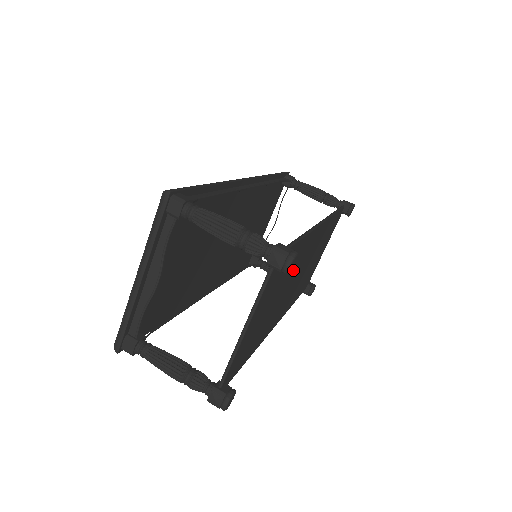
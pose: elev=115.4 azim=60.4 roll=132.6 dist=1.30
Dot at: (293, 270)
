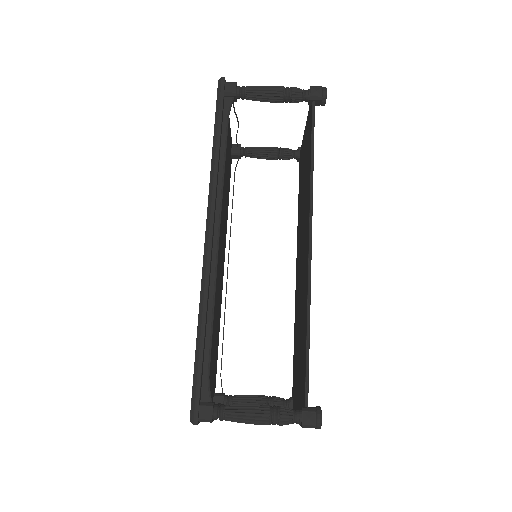
Dot at: occluded
